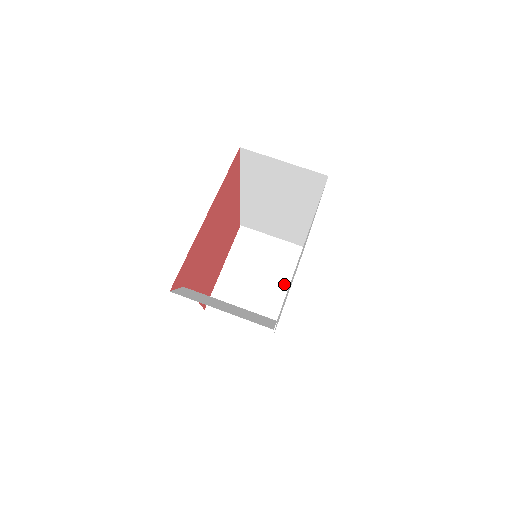
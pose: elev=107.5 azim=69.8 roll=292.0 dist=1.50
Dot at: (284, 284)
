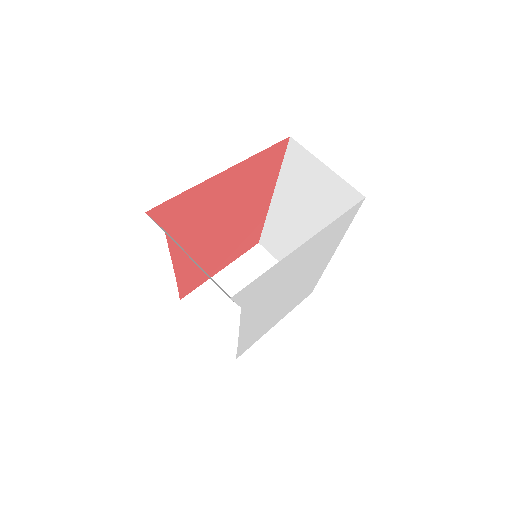
Dot at: occluded
